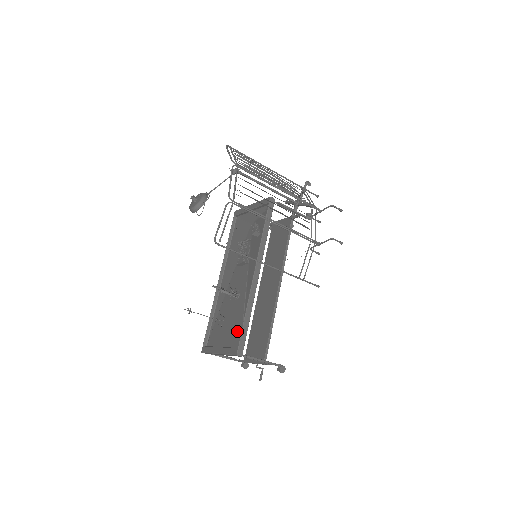
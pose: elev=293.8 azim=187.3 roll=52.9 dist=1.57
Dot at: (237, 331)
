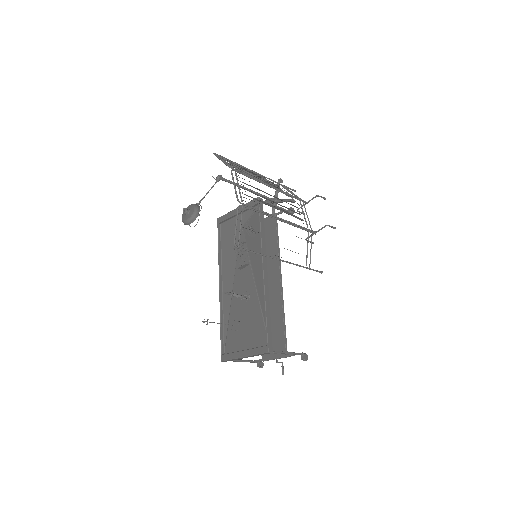
Dot at: (259, 330)
